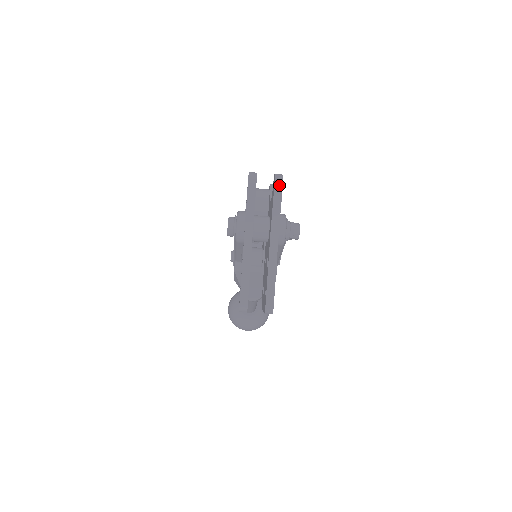
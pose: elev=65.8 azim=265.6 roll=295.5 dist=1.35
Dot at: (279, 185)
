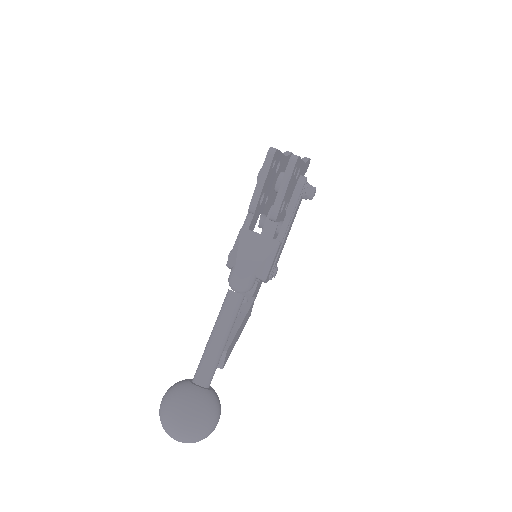
Dot at: (308, 158)
